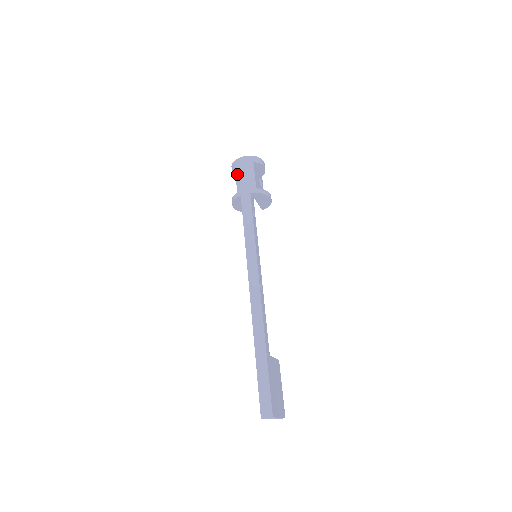
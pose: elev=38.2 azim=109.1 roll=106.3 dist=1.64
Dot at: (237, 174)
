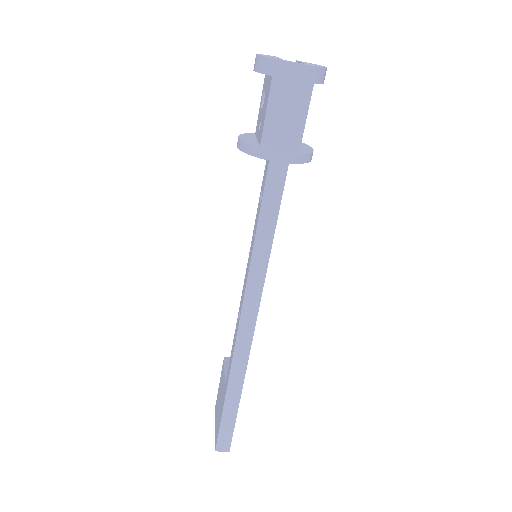
Dot at: (273, 100)
